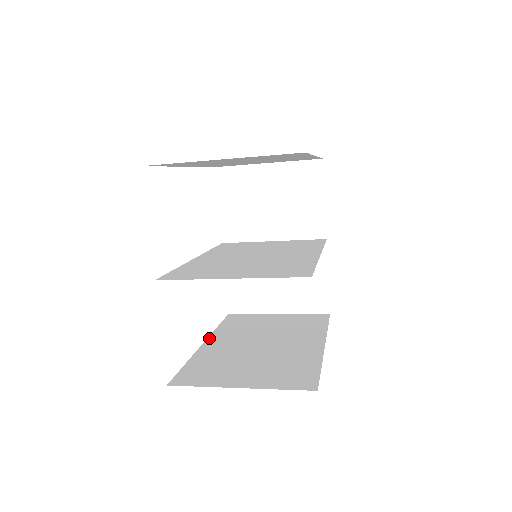
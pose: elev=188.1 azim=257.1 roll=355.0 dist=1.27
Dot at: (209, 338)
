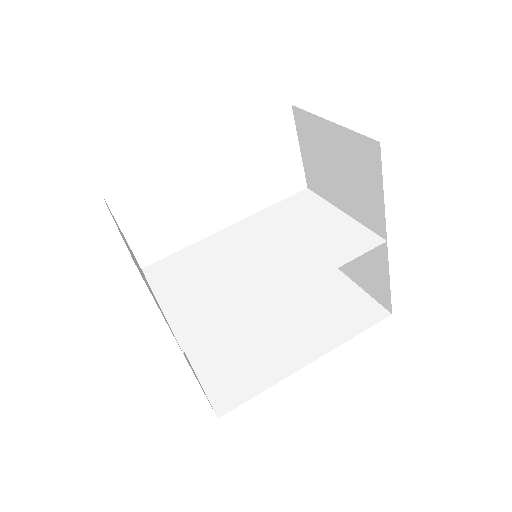
Dot at: occluded
